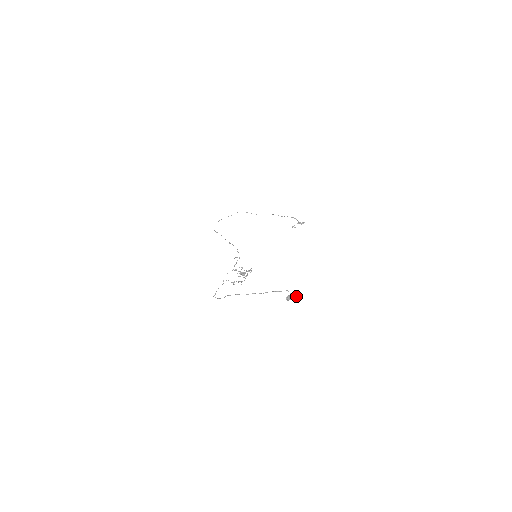
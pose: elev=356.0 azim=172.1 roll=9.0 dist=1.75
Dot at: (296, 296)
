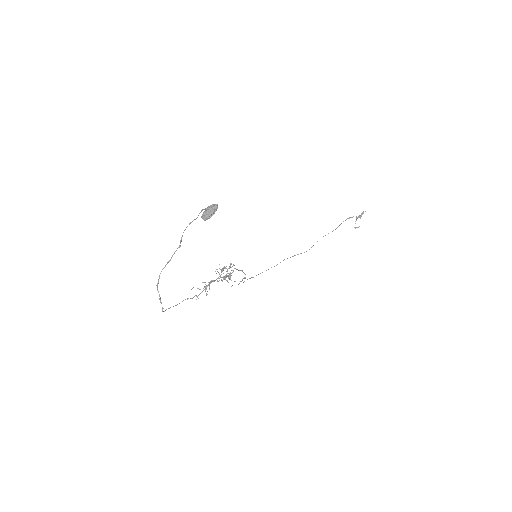
Dot at: (217, 206)
